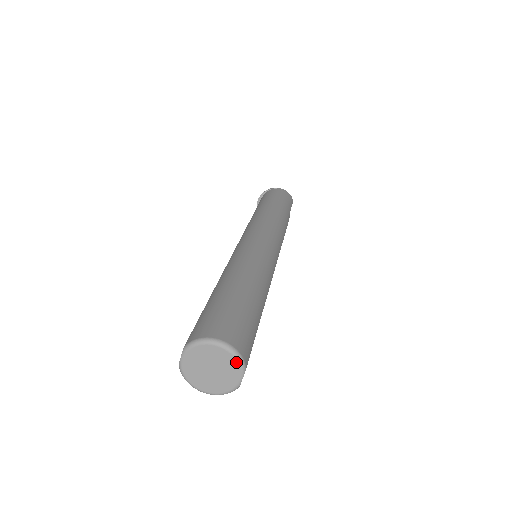
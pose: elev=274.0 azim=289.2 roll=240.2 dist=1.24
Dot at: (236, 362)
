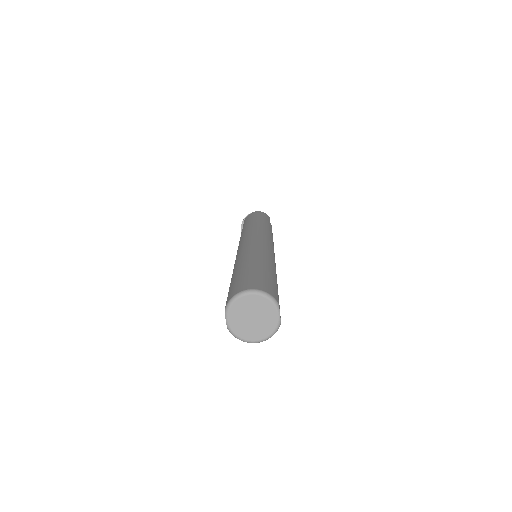
Dot at: (268, 301)
